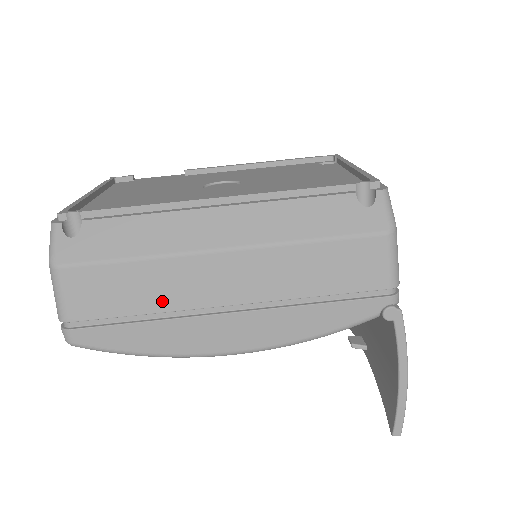
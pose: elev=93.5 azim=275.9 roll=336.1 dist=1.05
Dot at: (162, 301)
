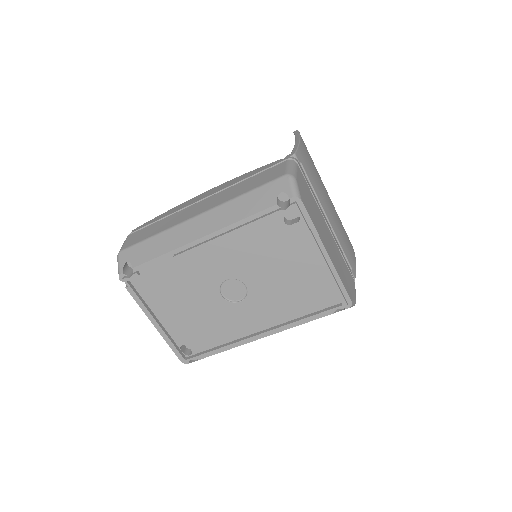
Dot at: occluded
